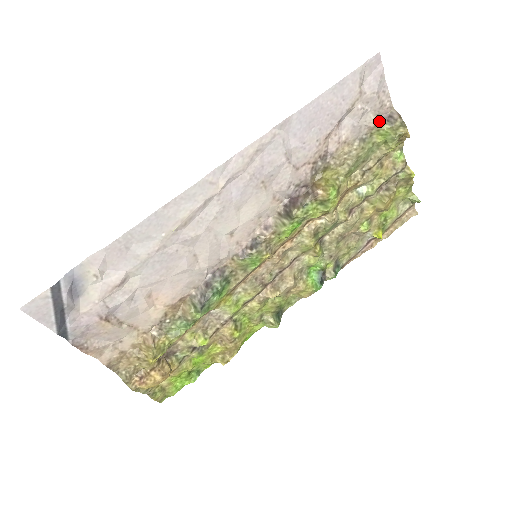
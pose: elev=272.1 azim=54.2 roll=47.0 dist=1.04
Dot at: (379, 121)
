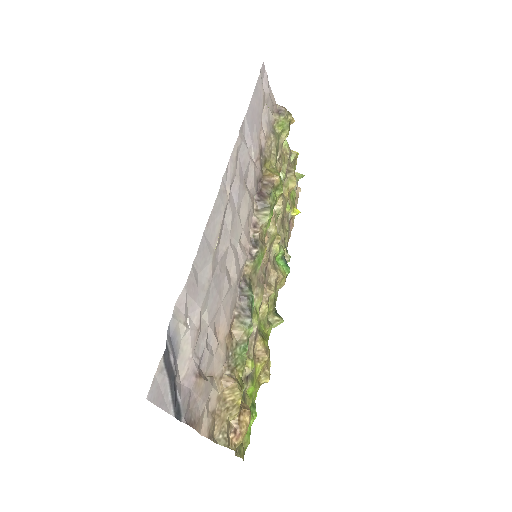
Dot at: (275, 116)
